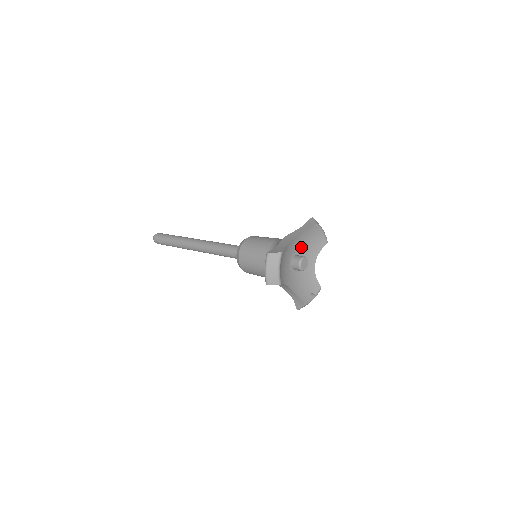
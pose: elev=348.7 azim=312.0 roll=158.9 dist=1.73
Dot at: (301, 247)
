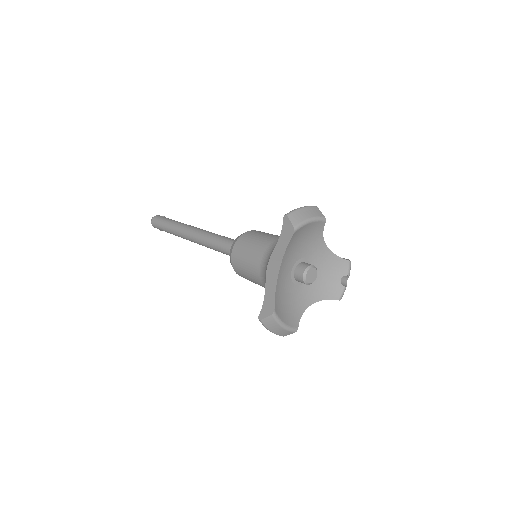
Dot at: (296, 254)
